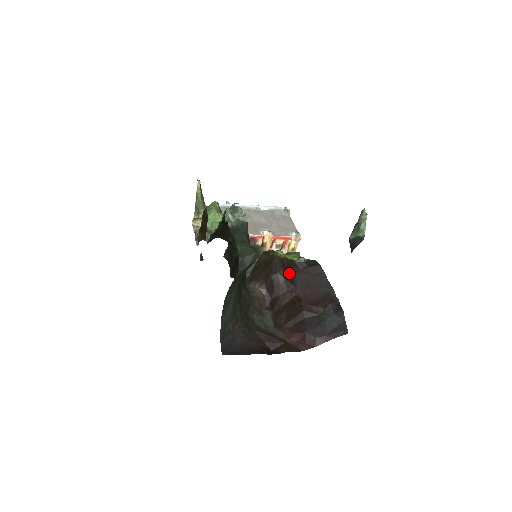
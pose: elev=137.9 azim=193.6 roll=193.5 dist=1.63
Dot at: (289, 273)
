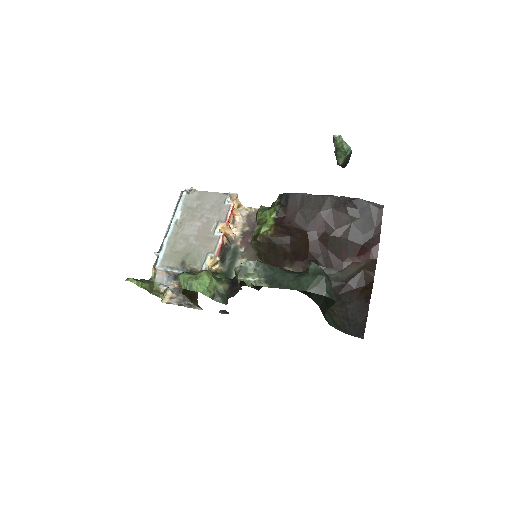
Dot at: (292, 231)
